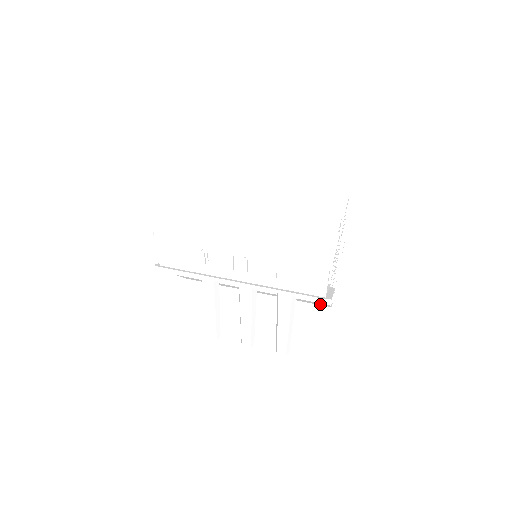
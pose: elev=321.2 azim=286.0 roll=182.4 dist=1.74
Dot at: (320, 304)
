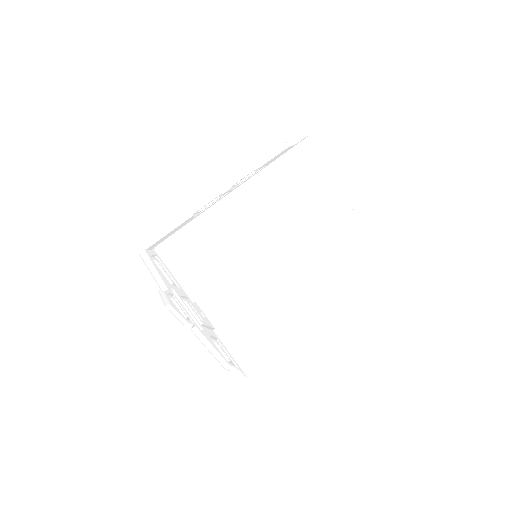
Dot at: occluded
